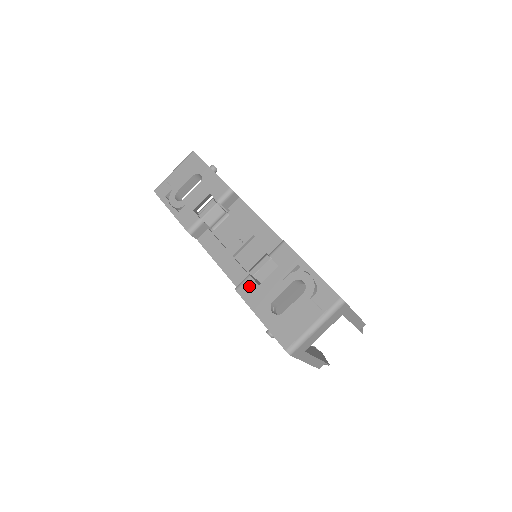
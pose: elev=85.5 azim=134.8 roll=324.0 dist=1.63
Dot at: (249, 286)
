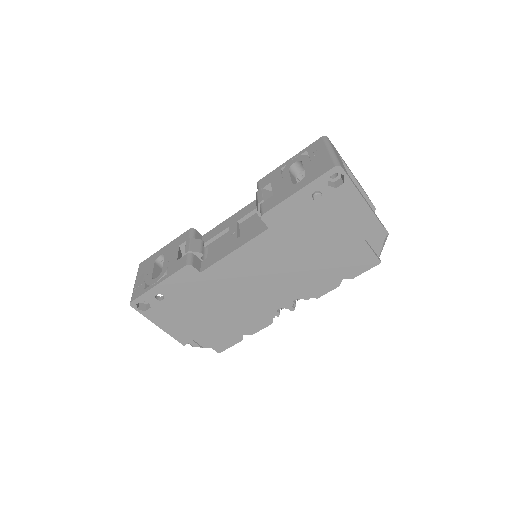
Dot at: (268, 203)
